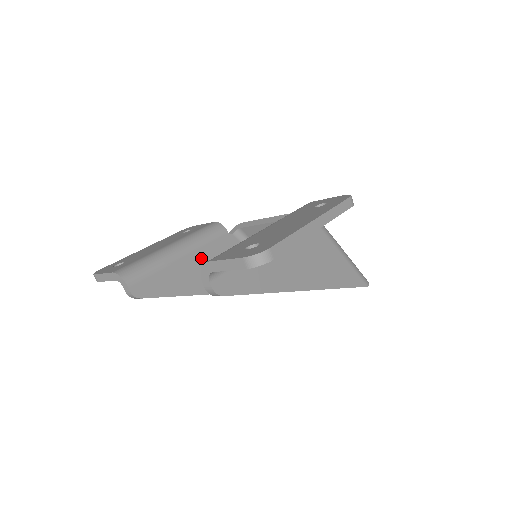
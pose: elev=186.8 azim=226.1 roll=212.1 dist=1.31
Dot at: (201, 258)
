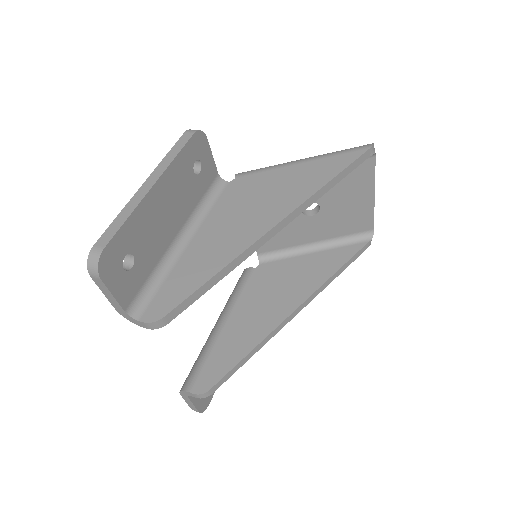
Dot at: (243, 309)
